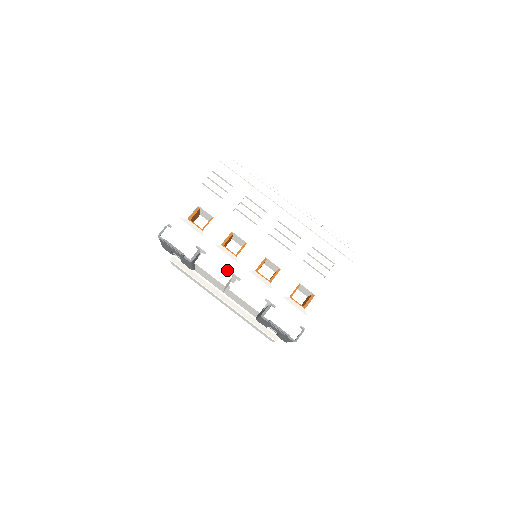
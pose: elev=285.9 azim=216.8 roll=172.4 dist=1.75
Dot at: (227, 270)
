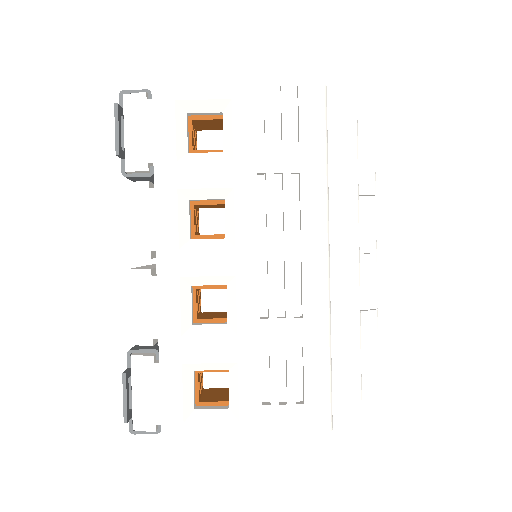
Dot at: (153, 242)
